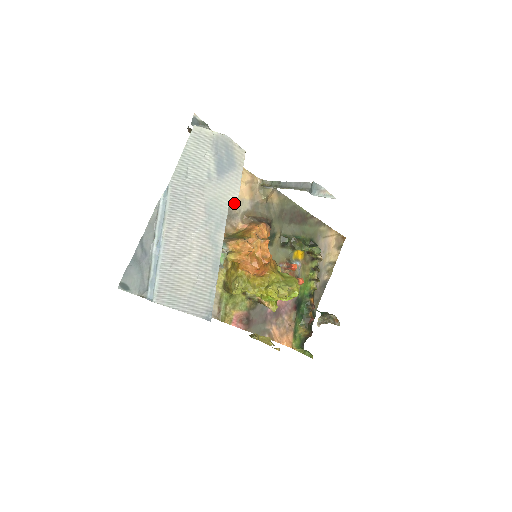
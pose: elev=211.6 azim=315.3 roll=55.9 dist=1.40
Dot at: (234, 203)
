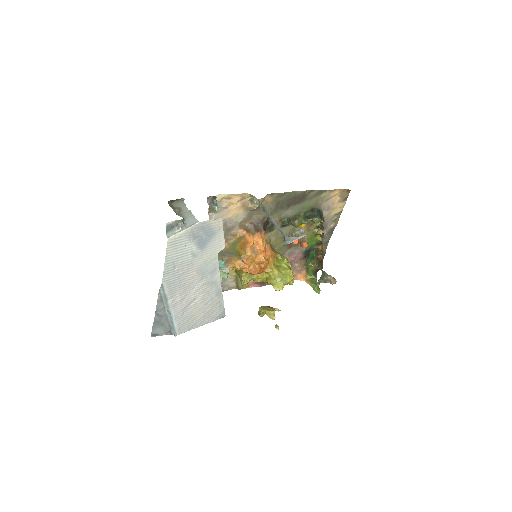
Dot at: (230, 221)
